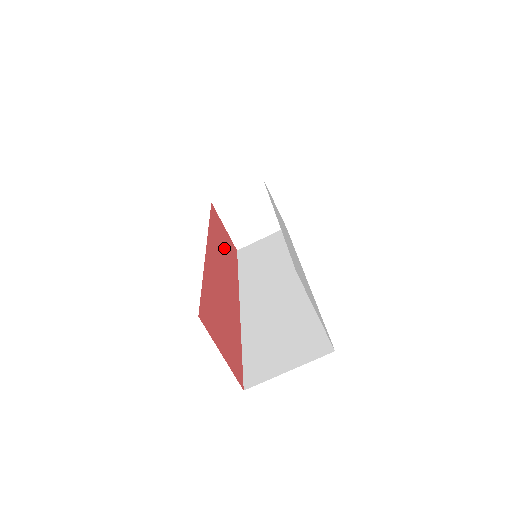
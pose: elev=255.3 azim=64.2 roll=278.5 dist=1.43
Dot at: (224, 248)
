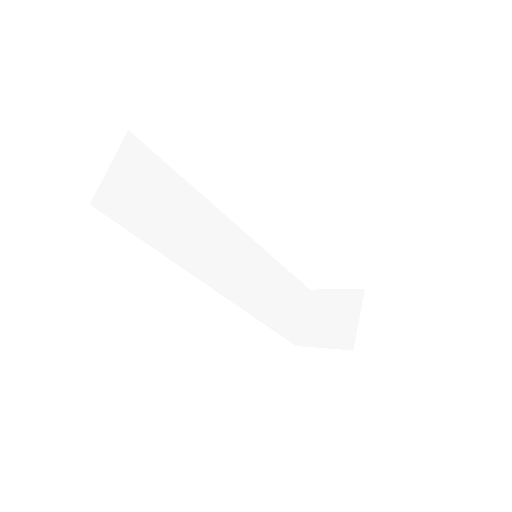
Dot at: occluded
